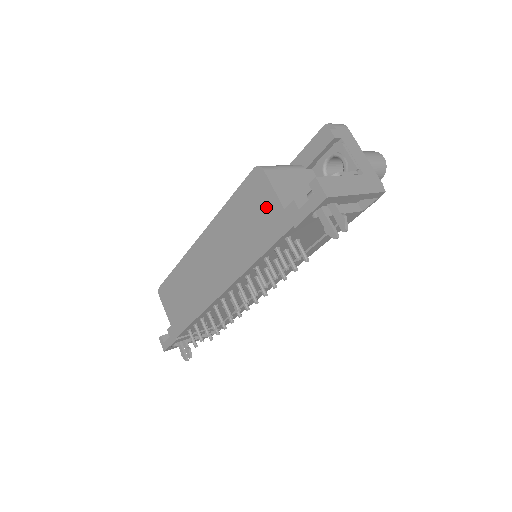
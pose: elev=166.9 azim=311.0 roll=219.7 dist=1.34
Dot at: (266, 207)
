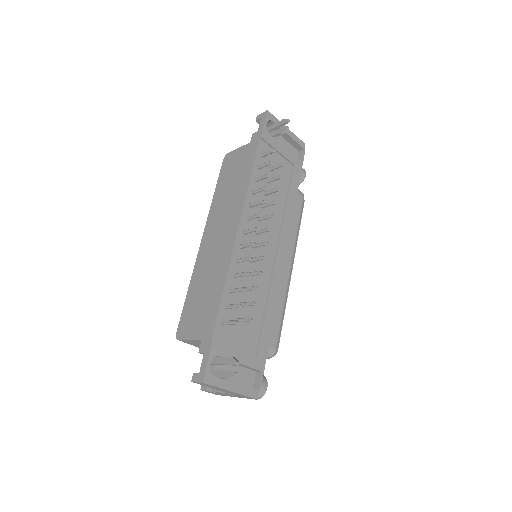
Dot at: (240, 157)
